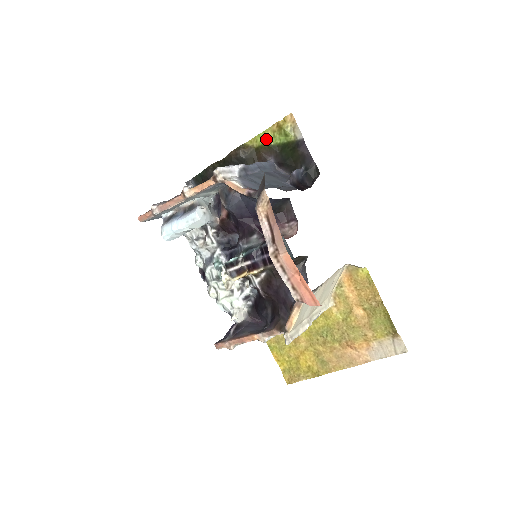
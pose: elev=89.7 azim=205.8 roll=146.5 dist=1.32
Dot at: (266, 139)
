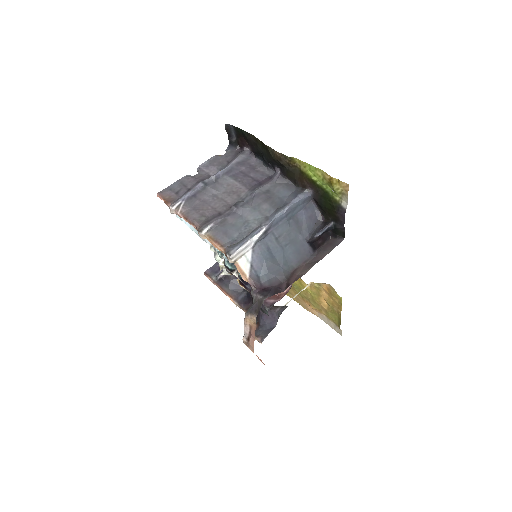
Dot at: (314, 174)
